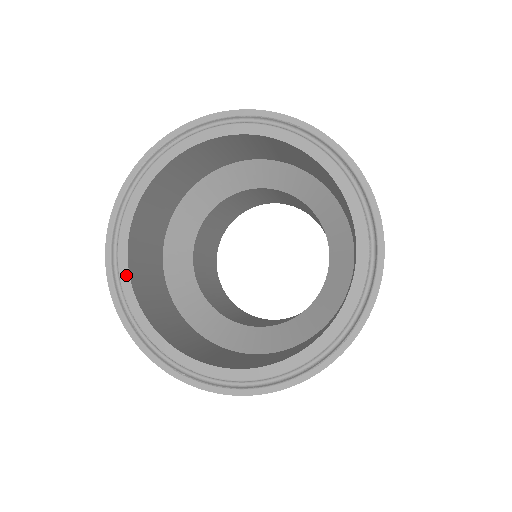
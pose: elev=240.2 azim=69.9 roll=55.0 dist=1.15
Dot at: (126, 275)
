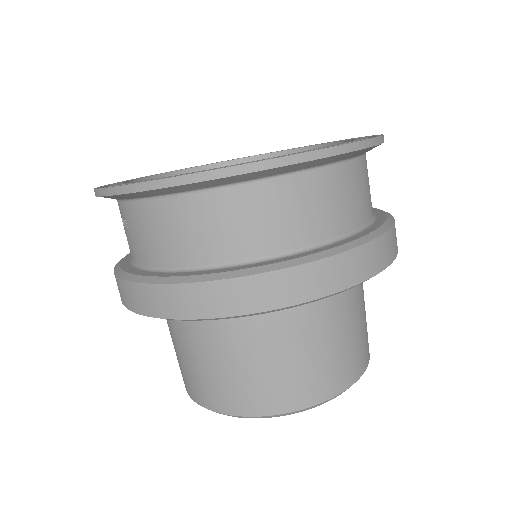
Dot at: occluded
